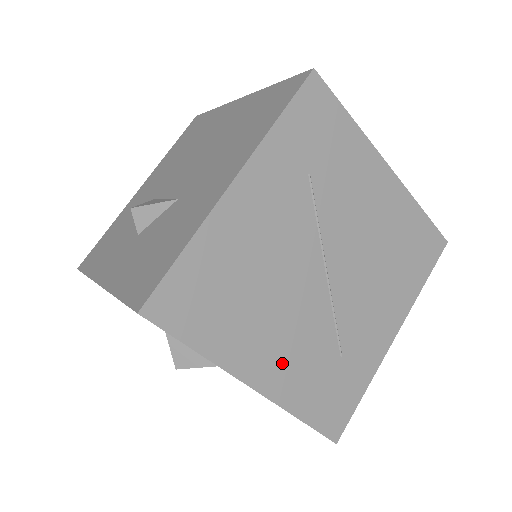
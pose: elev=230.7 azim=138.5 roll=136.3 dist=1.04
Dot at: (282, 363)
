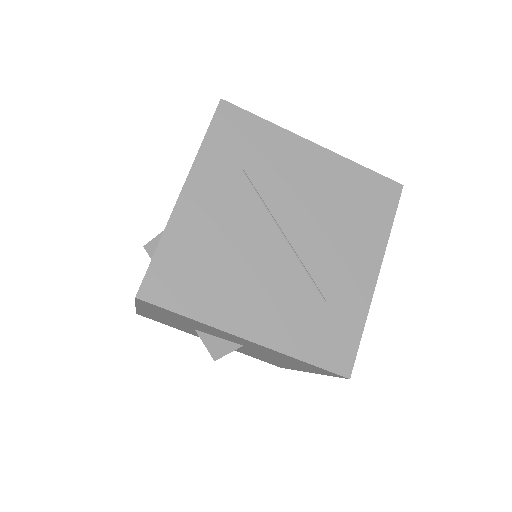
Dot at: (268, 316)
